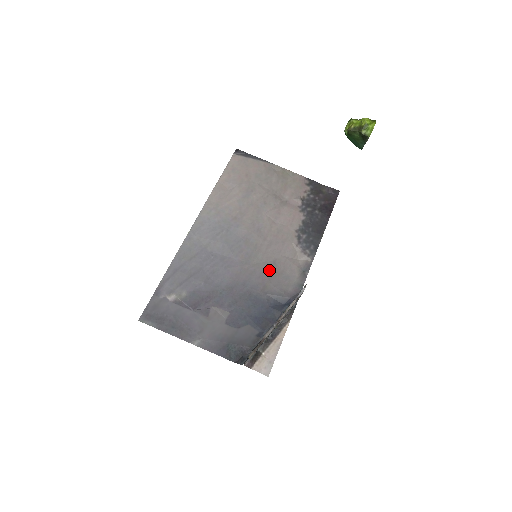
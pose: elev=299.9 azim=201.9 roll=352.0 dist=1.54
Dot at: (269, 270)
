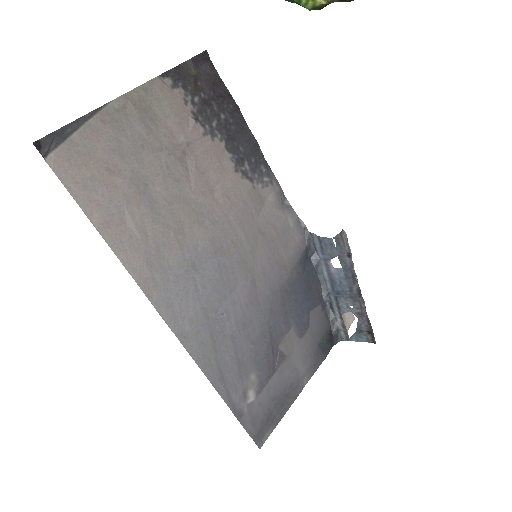
Dot at: (269, 248)
